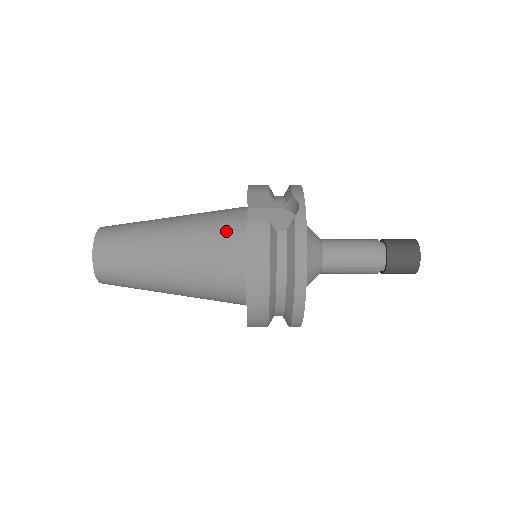
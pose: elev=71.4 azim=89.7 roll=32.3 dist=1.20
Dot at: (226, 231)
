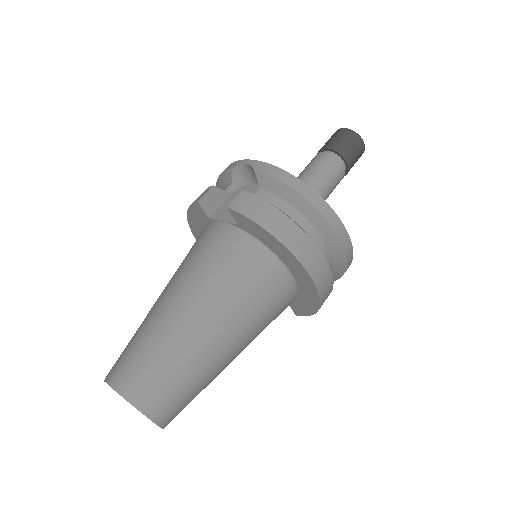
Dot at: (217, 243)
